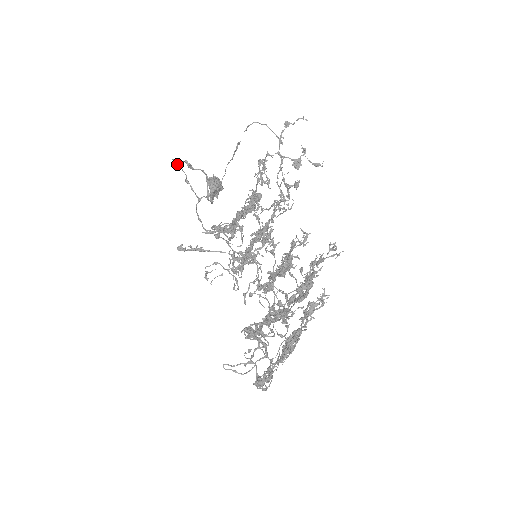
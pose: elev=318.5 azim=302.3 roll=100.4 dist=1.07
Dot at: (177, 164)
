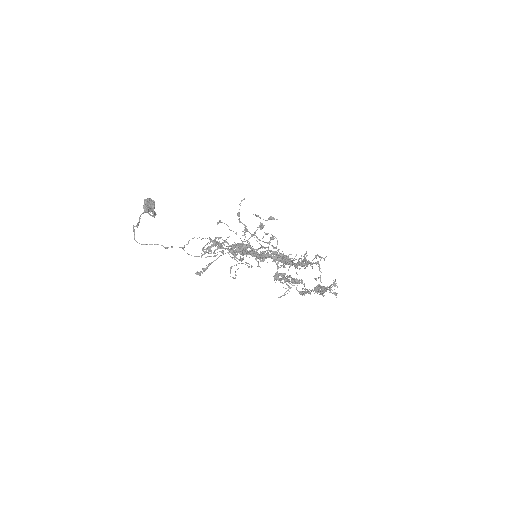
Dot at: occluded
